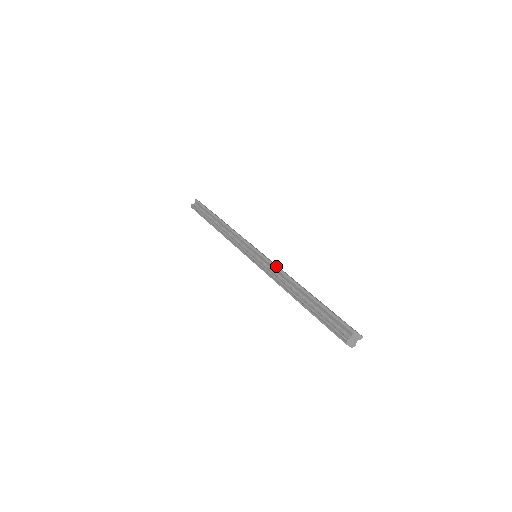
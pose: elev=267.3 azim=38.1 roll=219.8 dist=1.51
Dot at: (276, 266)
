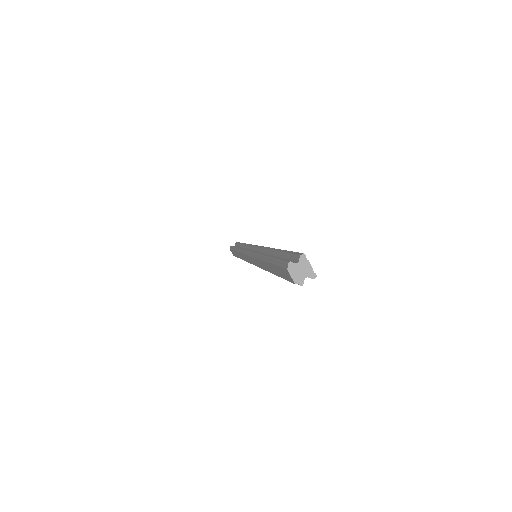
Dot at: occluded
